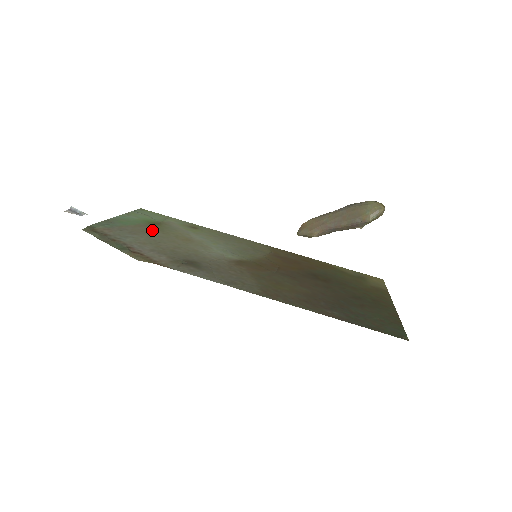
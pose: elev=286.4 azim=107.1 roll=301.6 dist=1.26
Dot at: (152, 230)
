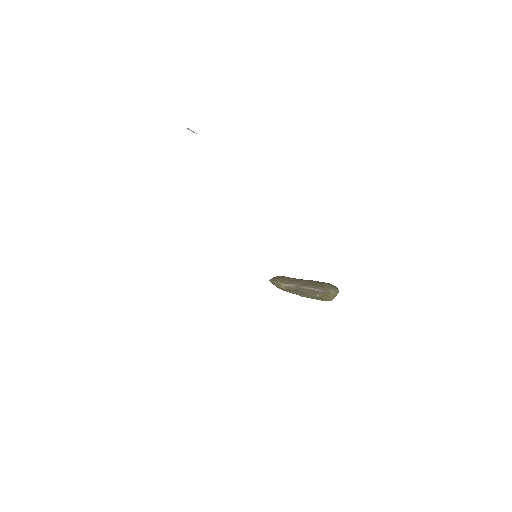
Dot at: occluded
